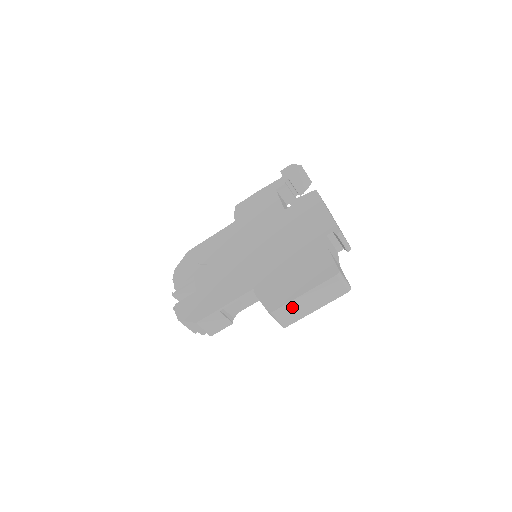
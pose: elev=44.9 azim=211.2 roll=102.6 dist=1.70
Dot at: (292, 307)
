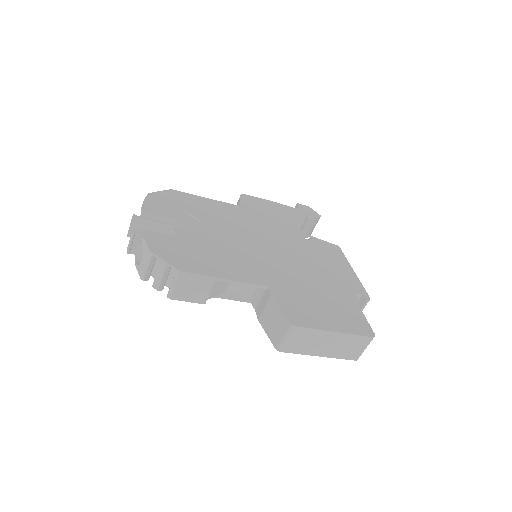
Dot at: (312, 336)
